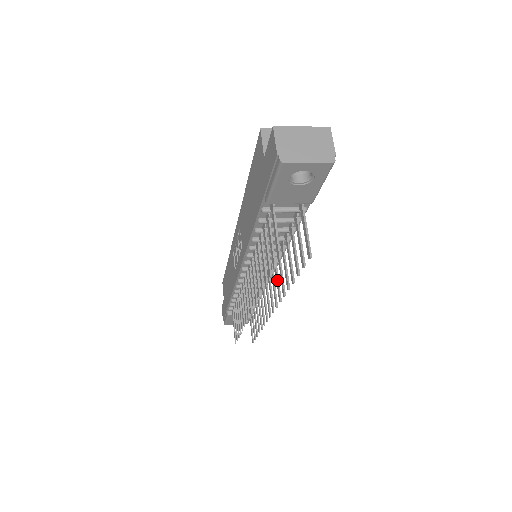
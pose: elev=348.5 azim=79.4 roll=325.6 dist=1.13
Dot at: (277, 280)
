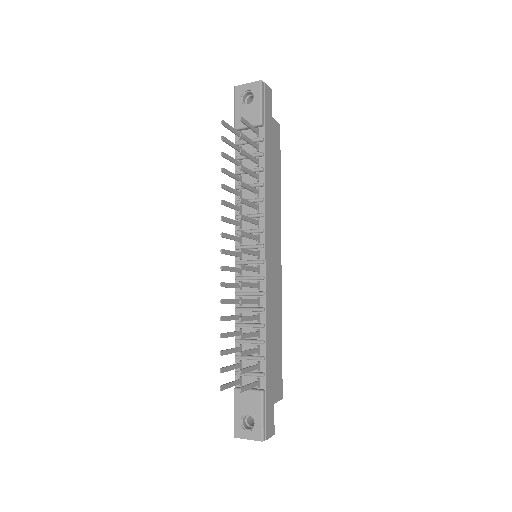
Dot at: (248, 218)
